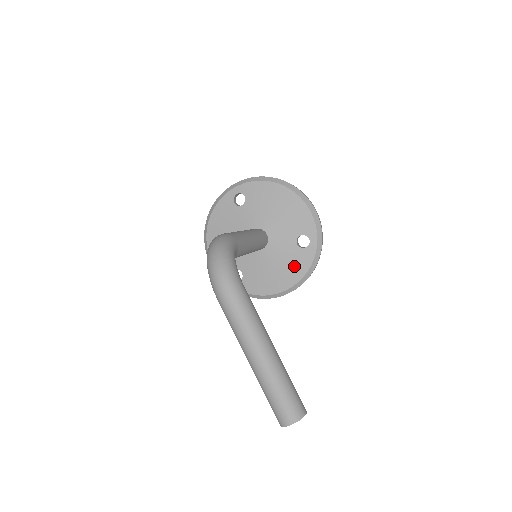
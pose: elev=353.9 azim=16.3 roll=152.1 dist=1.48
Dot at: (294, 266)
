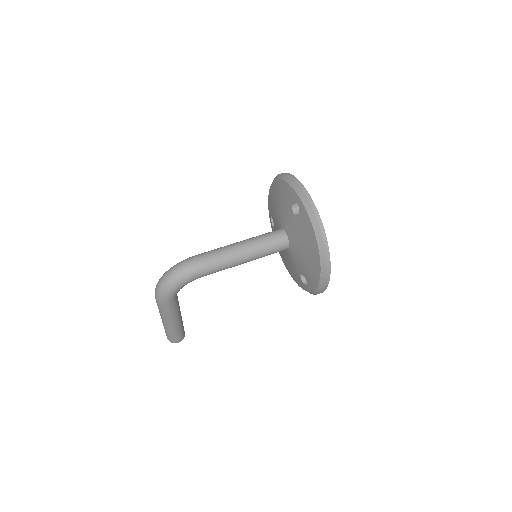
Dot at: (293, 273)
